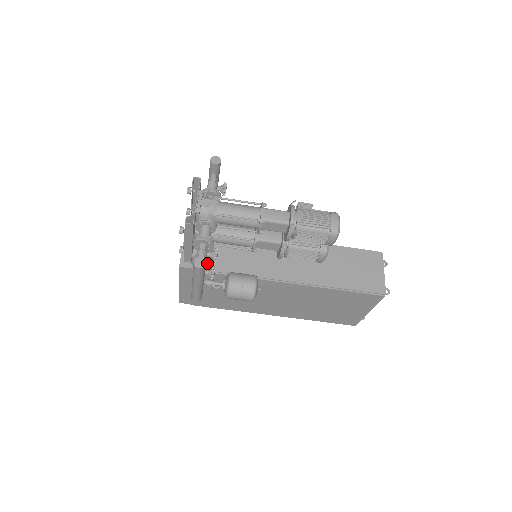
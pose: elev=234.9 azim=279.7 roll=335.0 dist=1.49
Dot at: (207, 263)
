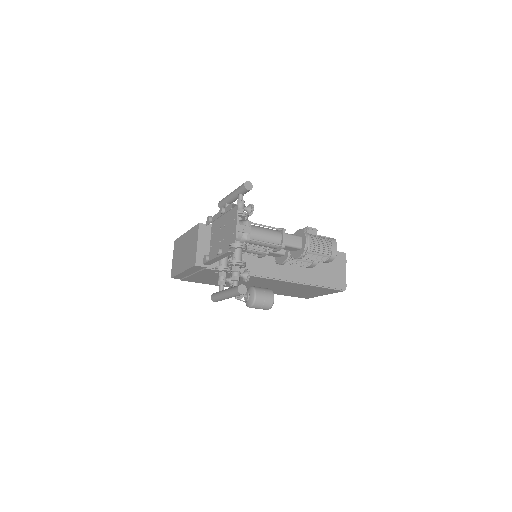
Dot at: occluded
